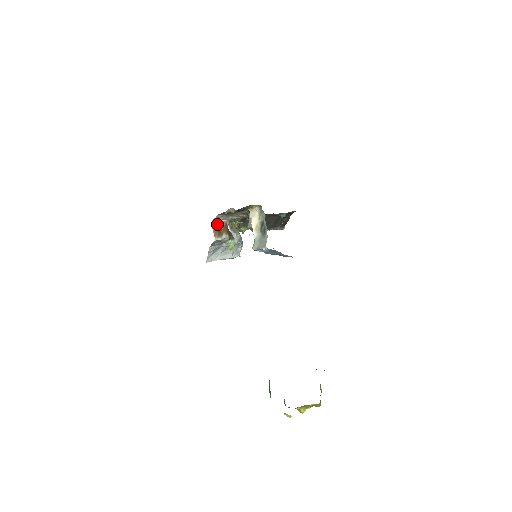
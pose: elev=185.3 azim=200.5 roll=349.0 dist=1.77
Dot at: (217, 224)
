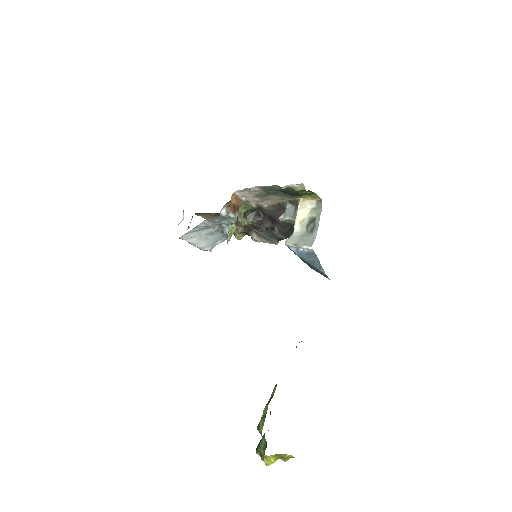
Dot at: (236, 198)
